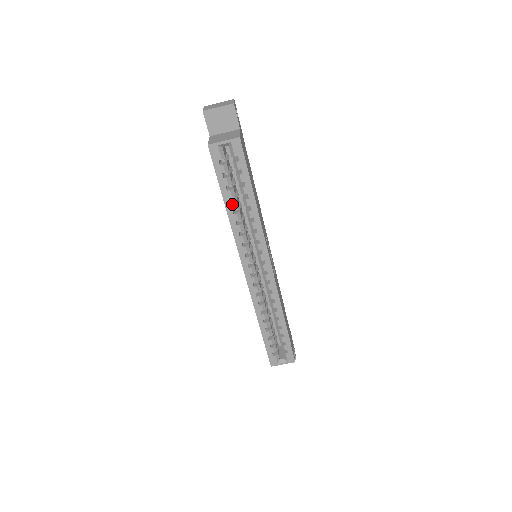
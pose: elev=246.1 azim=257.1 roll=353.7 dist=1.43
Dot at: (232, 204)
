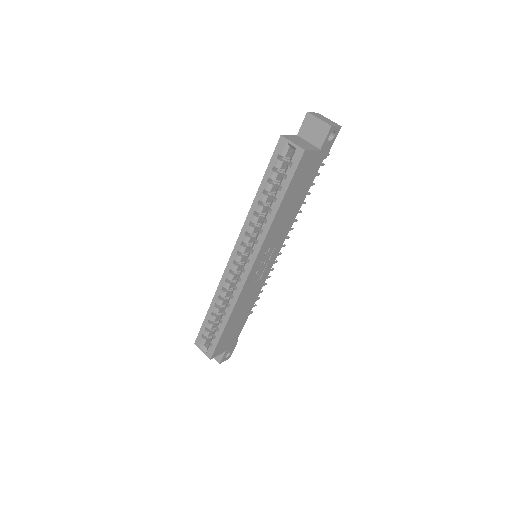
Dot at: (262, 195)
